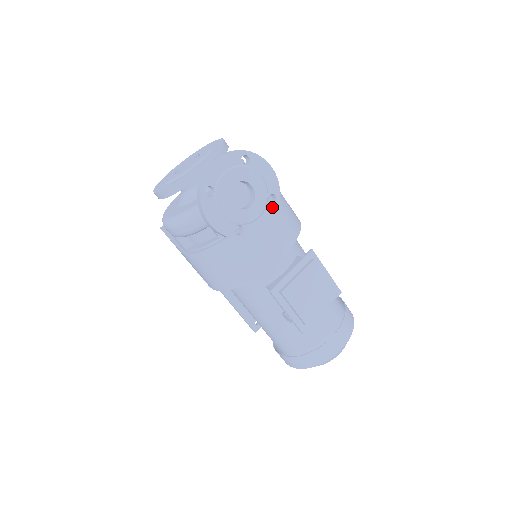
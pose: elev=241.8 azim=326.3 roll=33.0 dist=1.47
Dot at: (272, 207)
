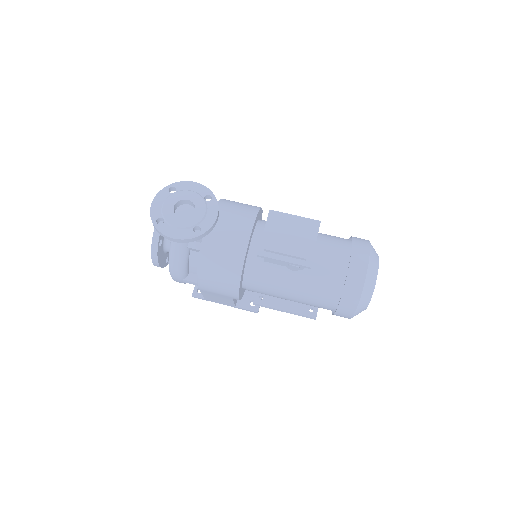
Dot at: (212, 202)
